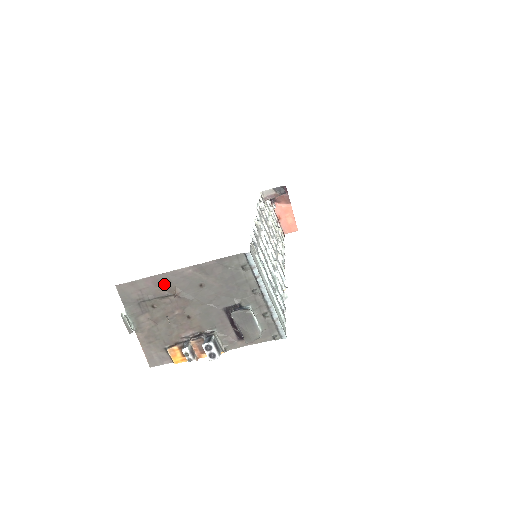
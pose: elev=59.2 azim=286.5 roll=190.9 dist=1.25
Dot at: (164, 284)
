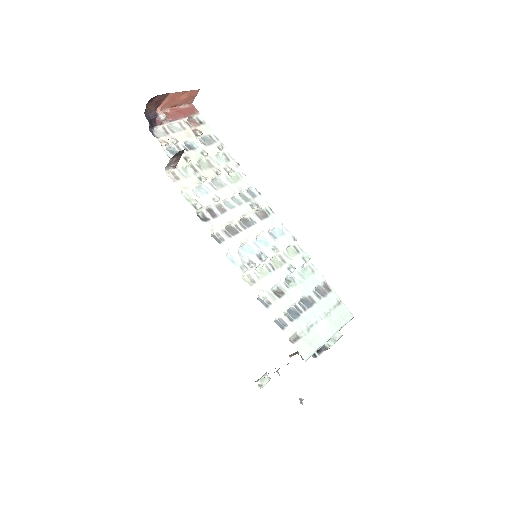
Dot at: occluded
